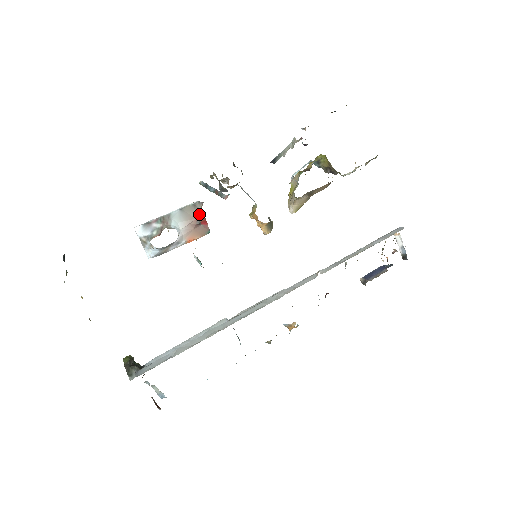
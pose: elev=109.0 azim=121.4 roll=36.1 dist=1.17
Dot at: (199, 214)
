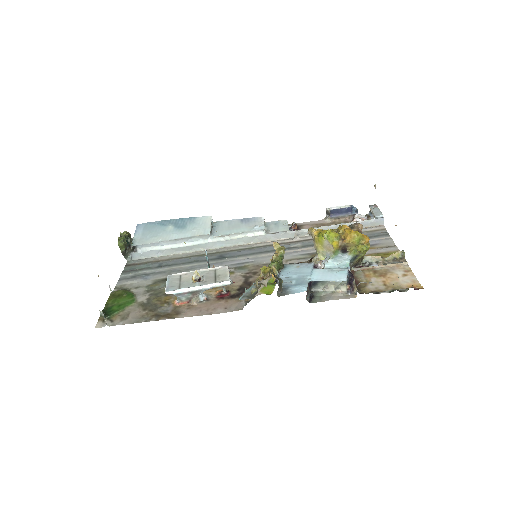
Dot at: occluded
